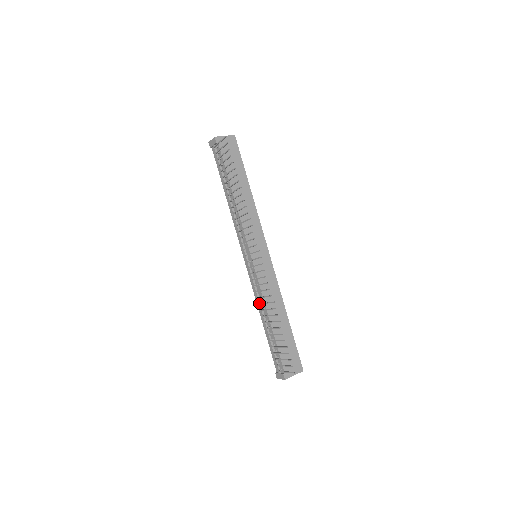
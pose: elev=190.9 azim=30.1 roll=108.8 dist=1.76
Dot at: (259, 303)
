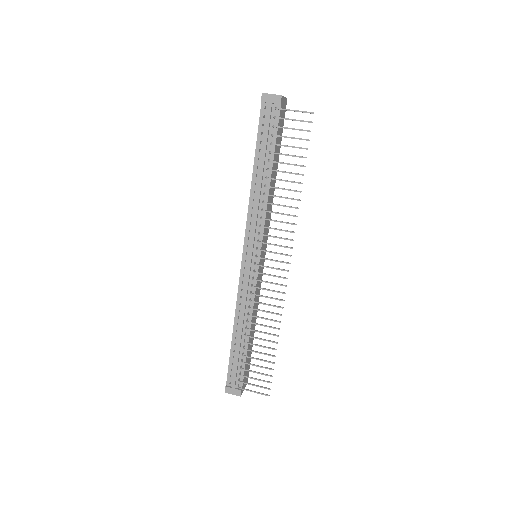
Dot at: (247, 313)
